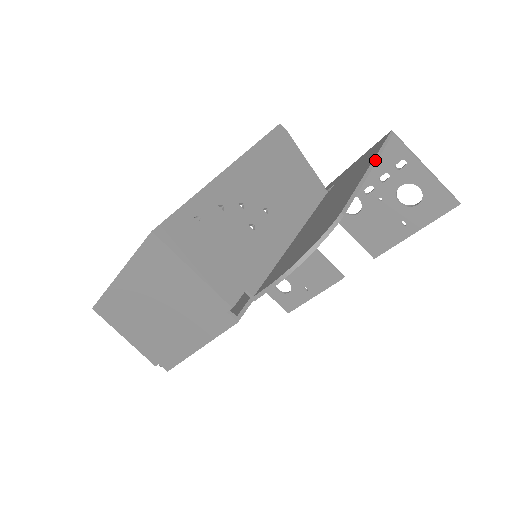
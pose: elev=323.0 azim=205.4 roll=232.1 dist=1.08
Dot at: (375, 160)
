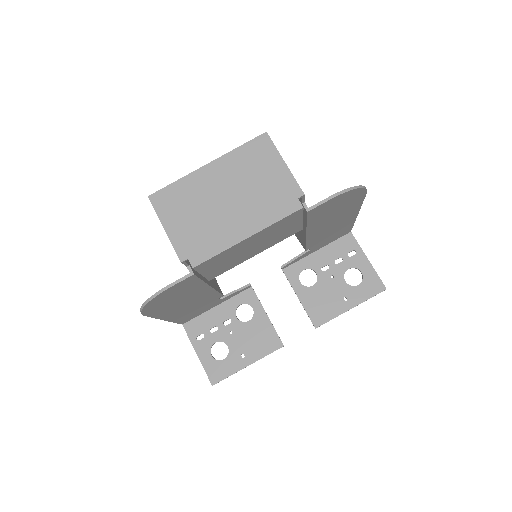
Dot at: (356, 216)
